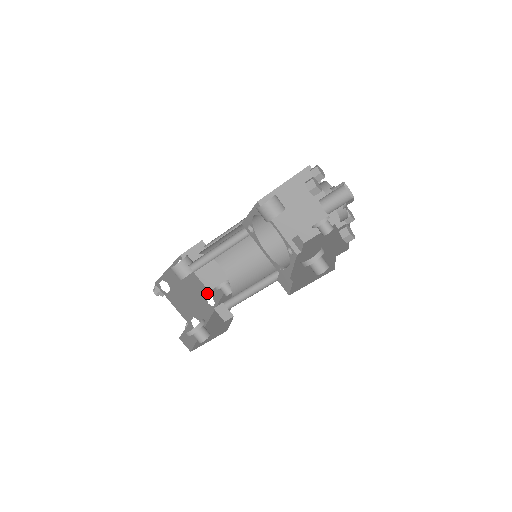
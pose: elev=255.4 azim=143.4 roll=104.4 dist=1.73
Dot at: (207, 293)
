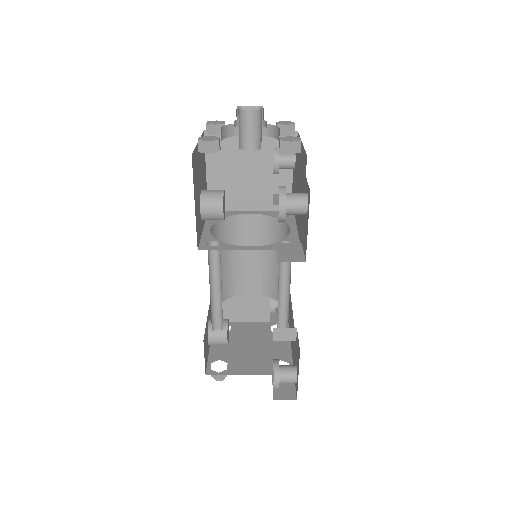
Dot at: (269, 326)
